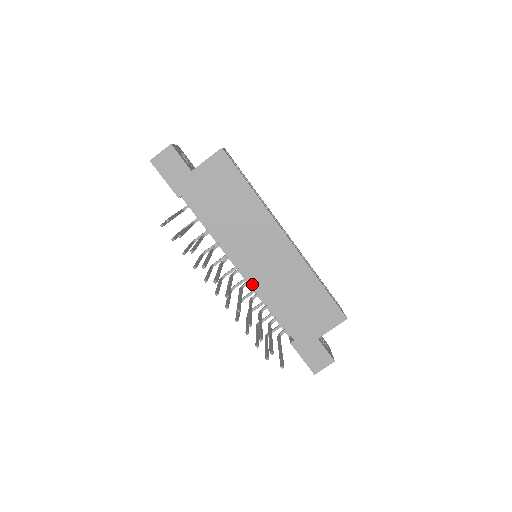
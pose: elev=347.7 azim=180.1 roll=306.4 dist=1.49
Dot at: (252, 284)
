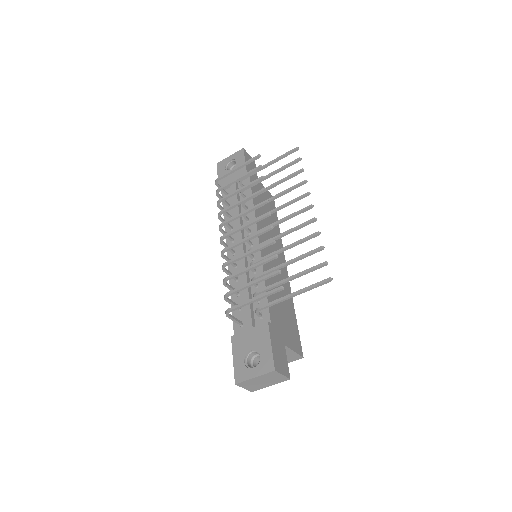
Dot at: (261, 256)
